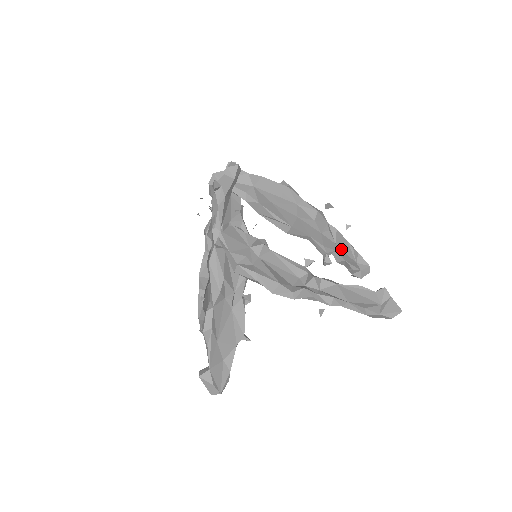
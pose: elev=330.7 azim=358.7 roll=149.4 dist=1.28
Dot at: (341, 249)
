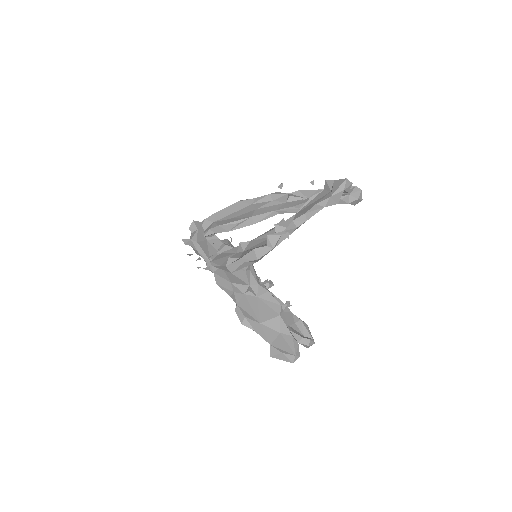
Dot at: occluded
